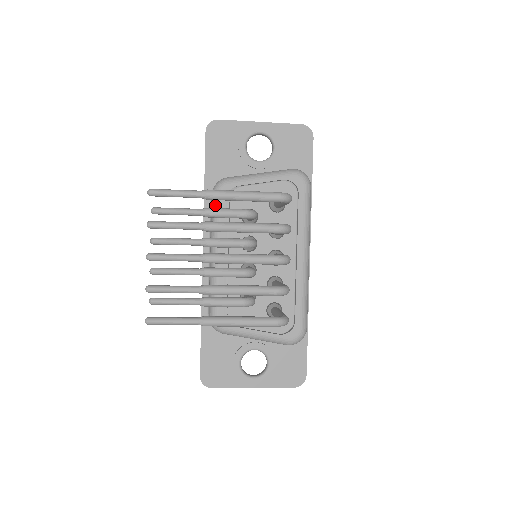
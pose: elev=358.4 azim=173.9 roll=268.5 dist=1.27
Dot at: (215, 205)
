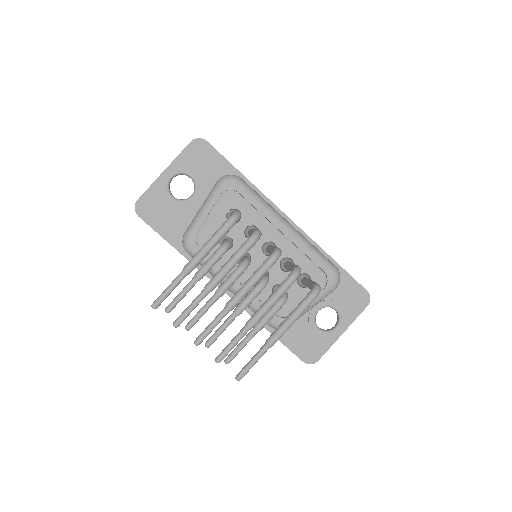
Dot at: occluded
